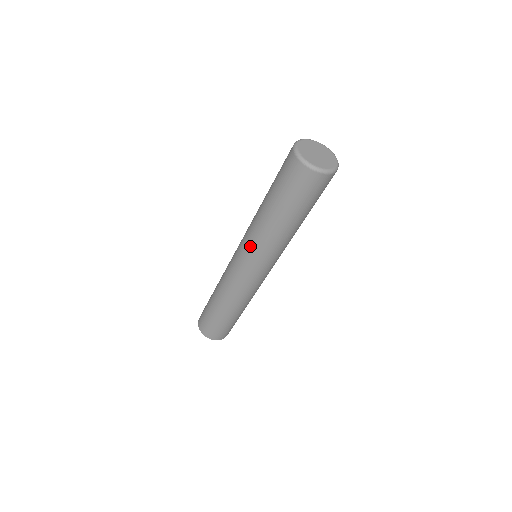
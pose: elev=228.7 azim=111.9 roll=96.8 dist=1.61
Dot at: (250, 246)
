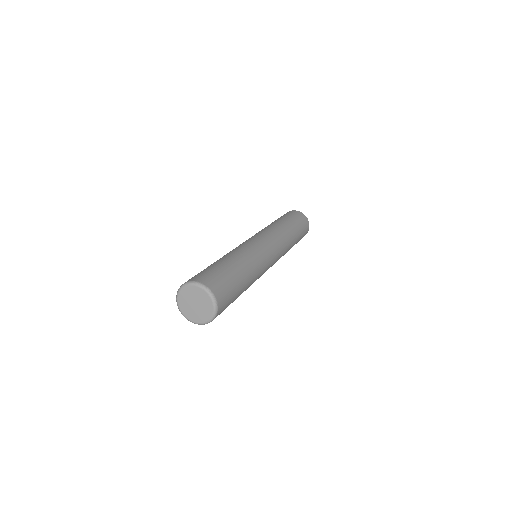
Dot at: occluded
